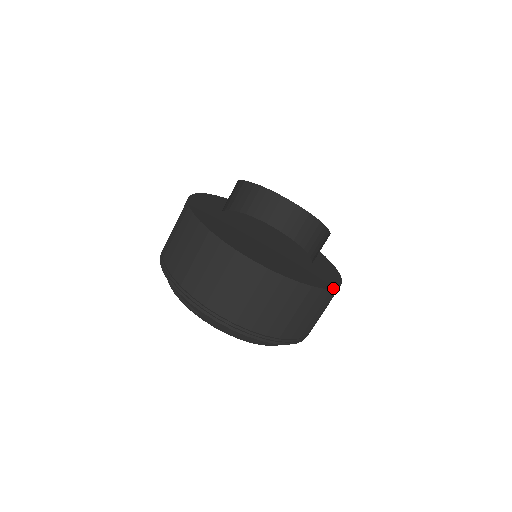
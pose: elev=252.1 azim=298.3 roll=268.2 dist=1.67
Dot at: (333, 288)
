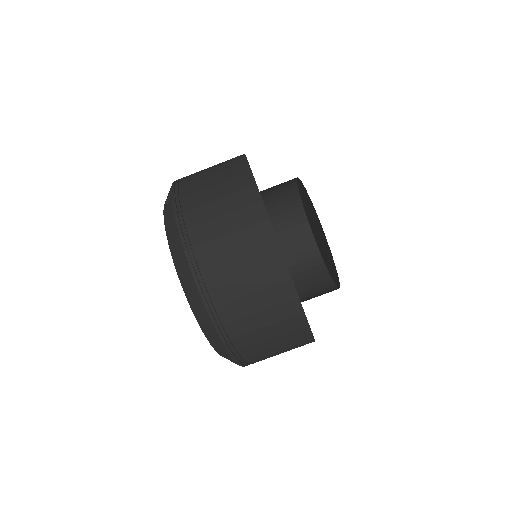
Dot at: occluded
